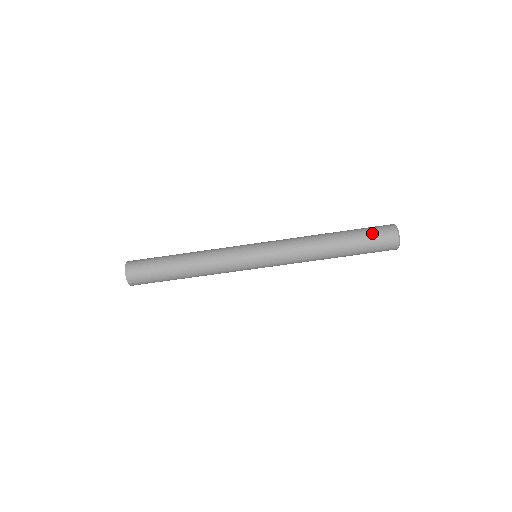
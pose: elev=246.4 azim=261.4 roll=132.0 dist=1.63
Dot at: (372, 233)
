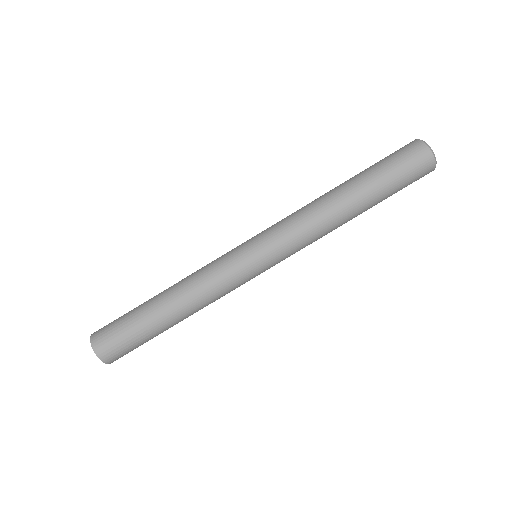
Dot at: (395, 162)
